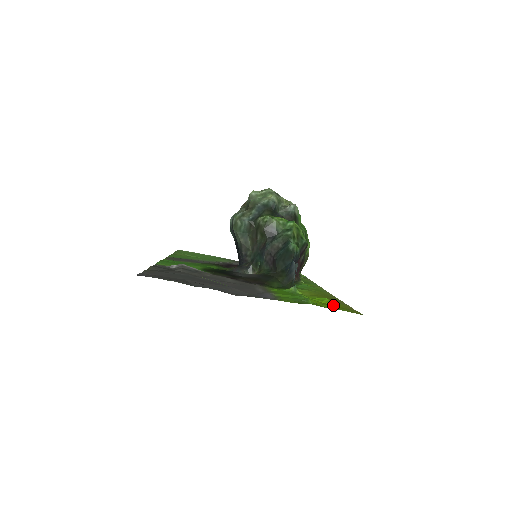
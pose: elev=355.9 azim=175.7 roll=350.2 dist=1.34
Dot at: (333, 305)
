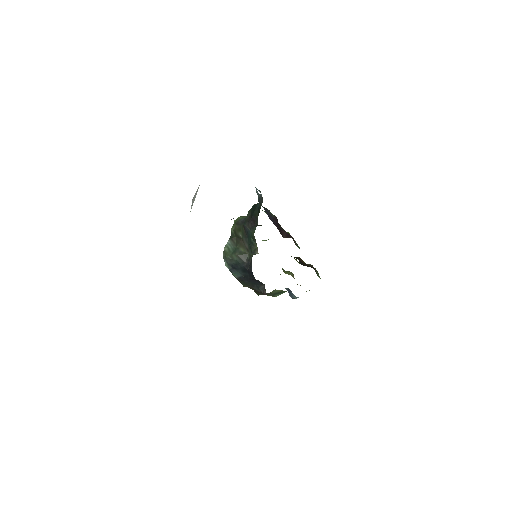
Dot at: occluded
